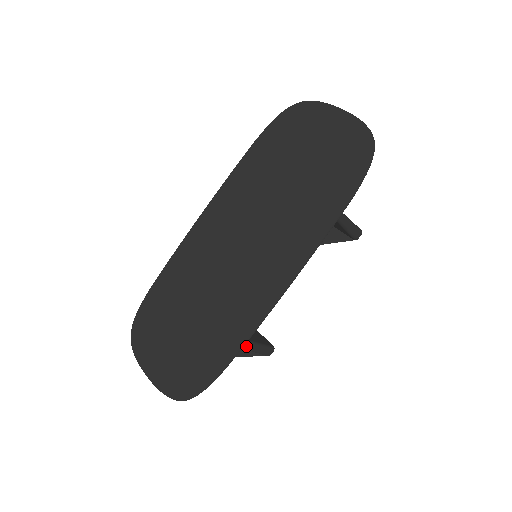
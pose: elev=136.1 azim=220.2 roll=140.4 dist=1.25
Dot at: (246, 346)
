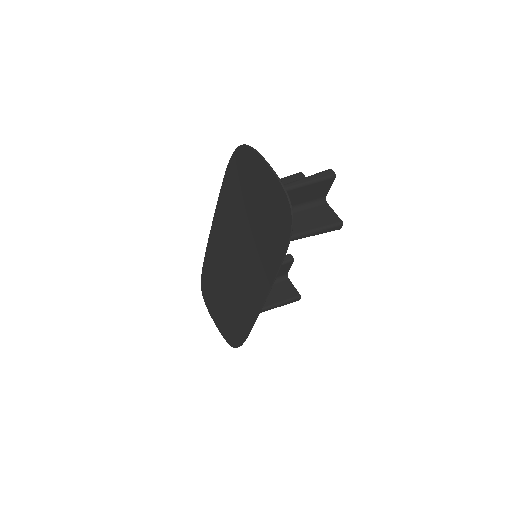
Dot at: (269, 309)
